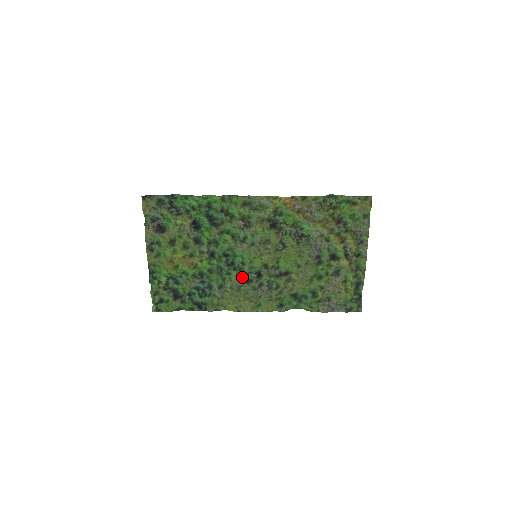
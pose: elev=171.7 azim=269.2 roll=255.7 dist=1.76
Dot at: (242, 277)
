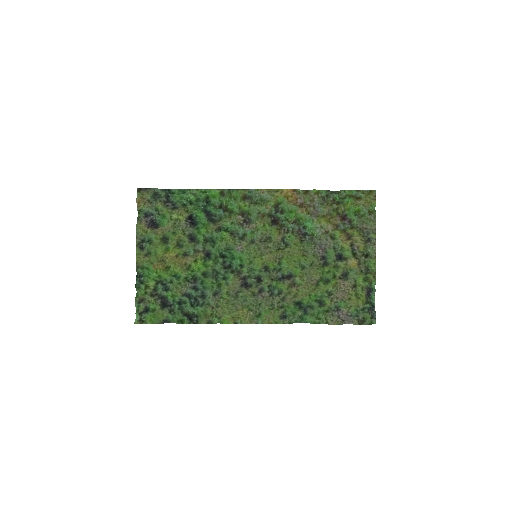
Dot at: (240, 280)
